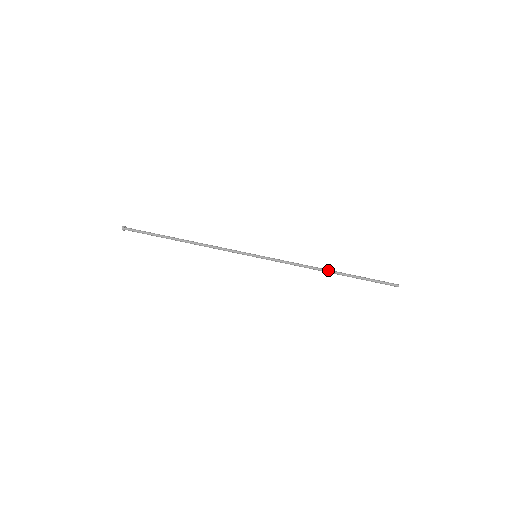
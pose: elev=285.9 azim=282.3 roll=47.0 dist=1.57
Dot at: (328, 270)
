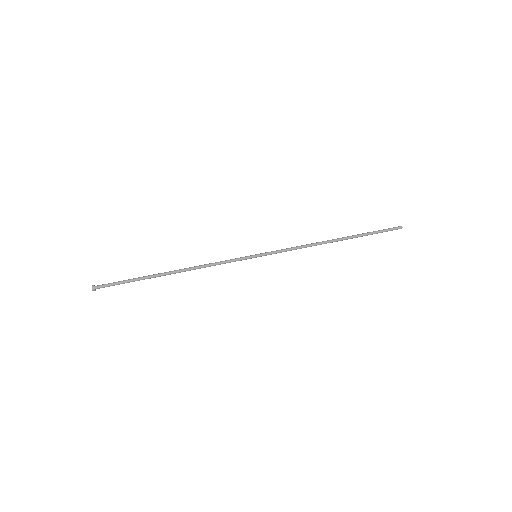
Dot at: (333, 240)
